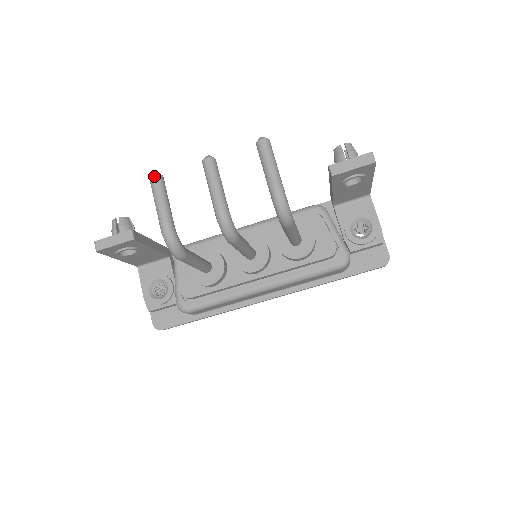
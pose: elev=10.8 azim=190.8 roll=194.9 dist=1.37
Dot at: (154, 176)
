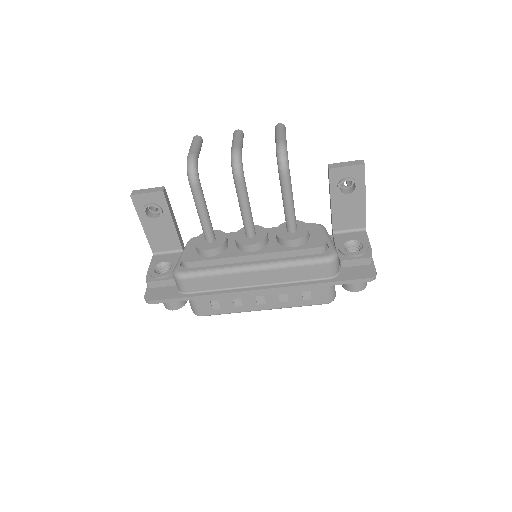
Dot at: (197, 136)
